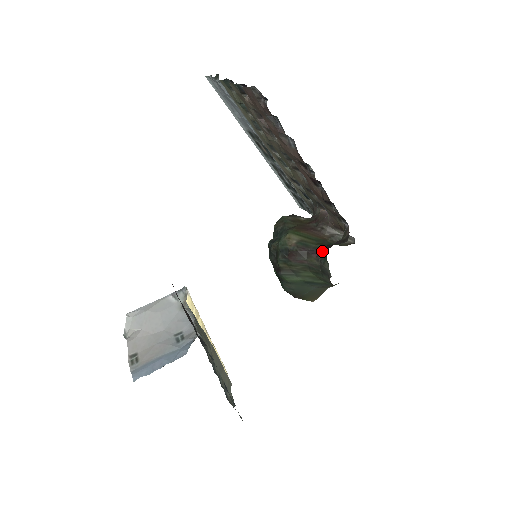
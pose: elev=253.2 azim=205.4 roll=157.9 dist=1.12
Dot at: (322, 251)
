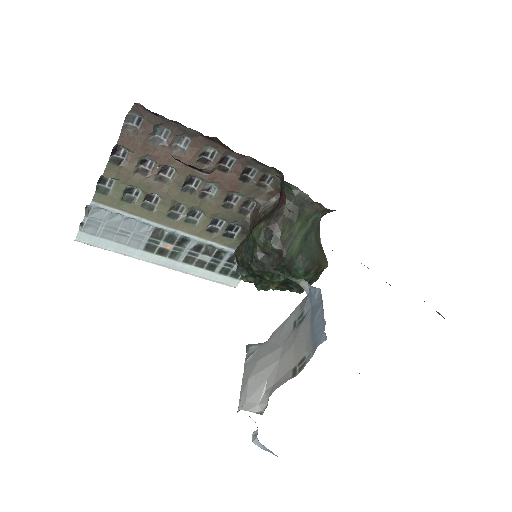
Dot at: (282, 197)
